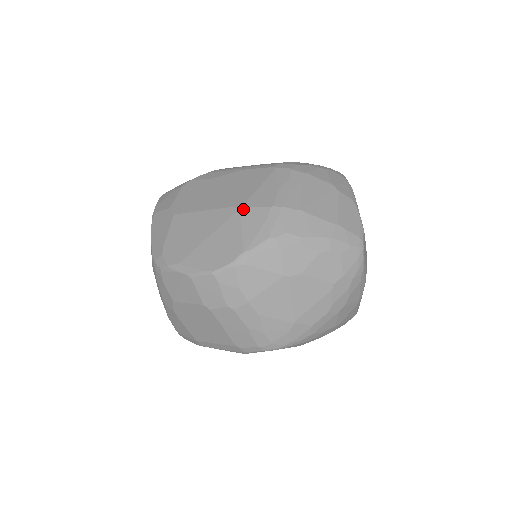
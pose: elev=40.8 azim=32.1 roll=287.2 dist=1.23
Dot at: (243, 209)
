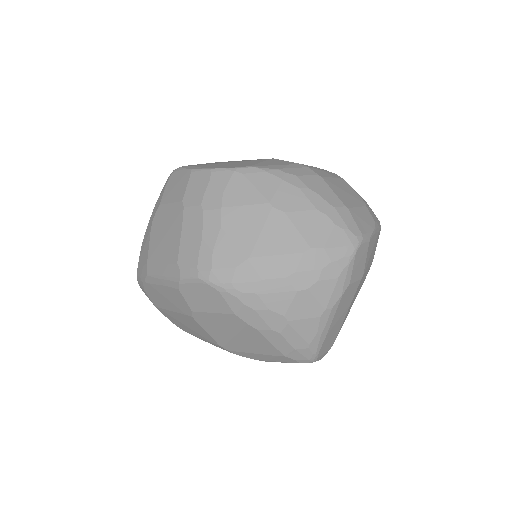
Dot at: (274, 159)
